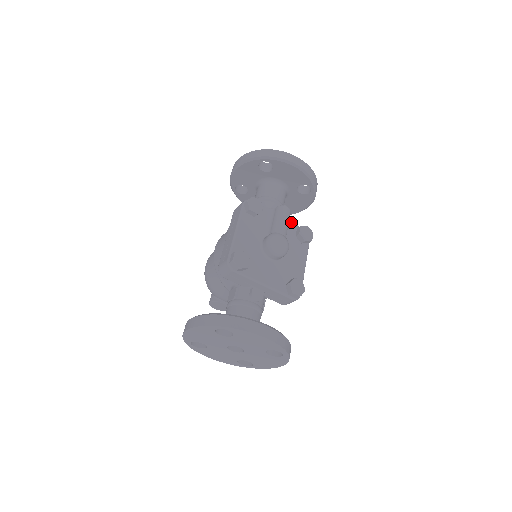
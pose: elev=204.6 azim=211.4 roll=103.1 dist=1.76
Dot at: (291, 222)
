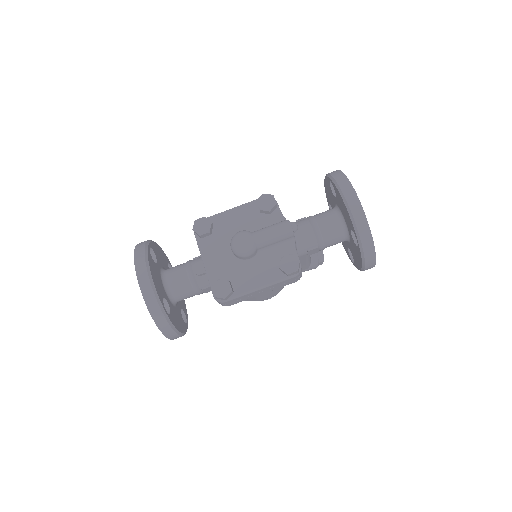
Dot at: (293, 246)
